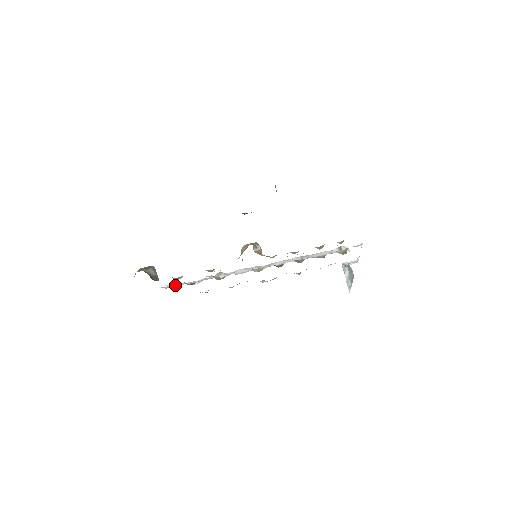
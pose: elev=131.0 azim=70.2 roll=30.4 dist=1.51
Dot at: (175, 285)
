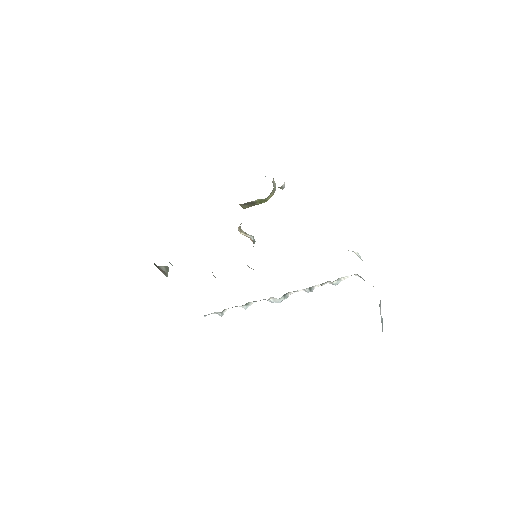
Dot at: occluded
